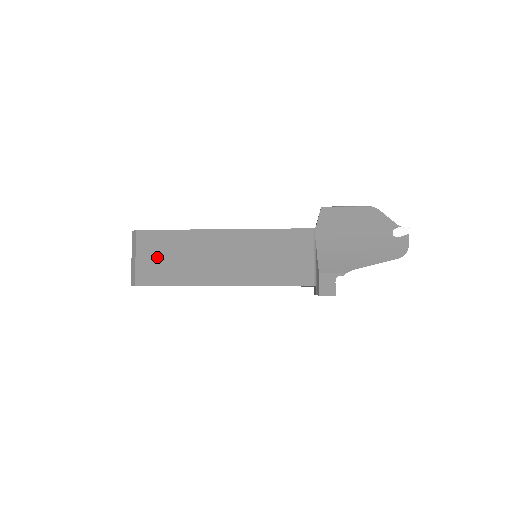
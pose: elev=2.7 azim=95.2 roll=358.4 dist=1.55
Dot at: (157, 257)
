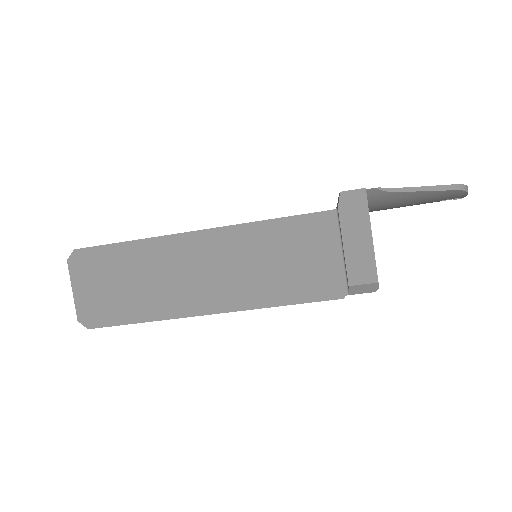
Dot at: occluded
